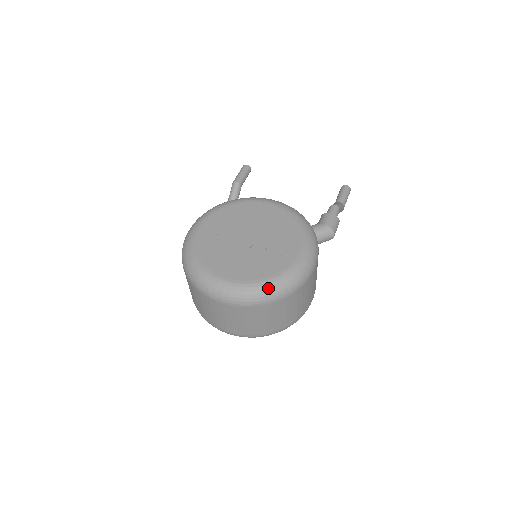
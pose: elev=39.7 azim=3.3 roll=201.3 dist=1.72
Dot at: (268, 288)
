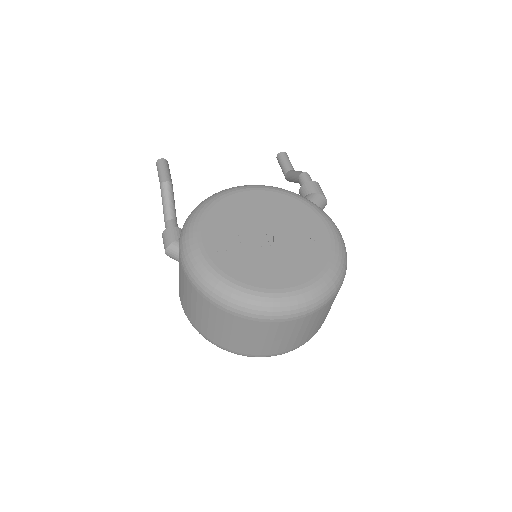
Dot at: (332, 280)
